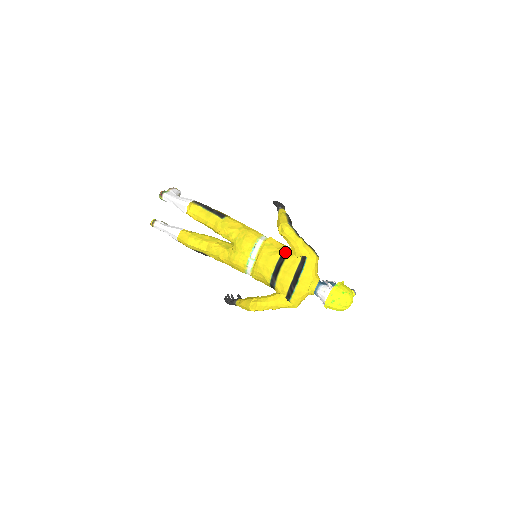
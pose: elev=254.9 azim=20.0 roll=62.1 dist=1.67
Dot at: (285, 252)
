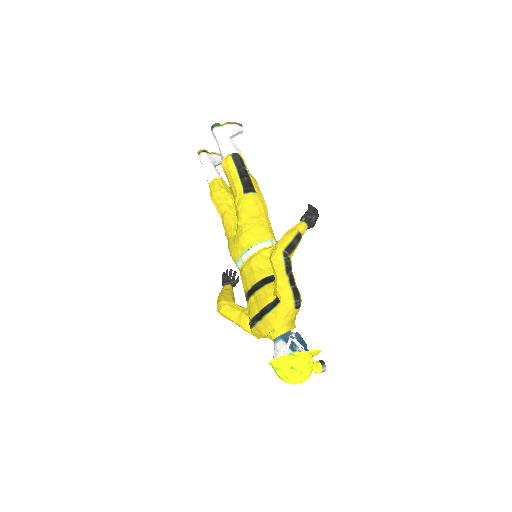
Dot at: (270, 278)
